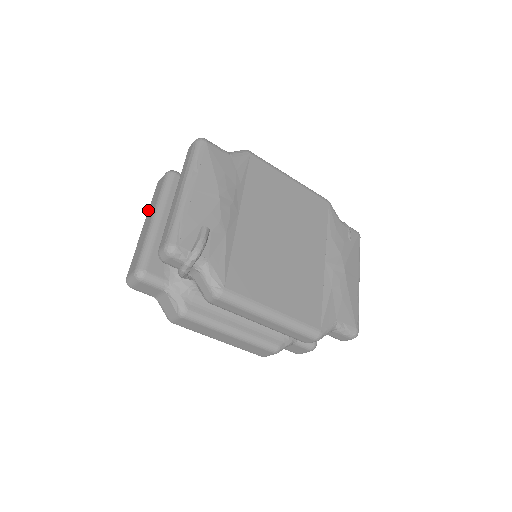
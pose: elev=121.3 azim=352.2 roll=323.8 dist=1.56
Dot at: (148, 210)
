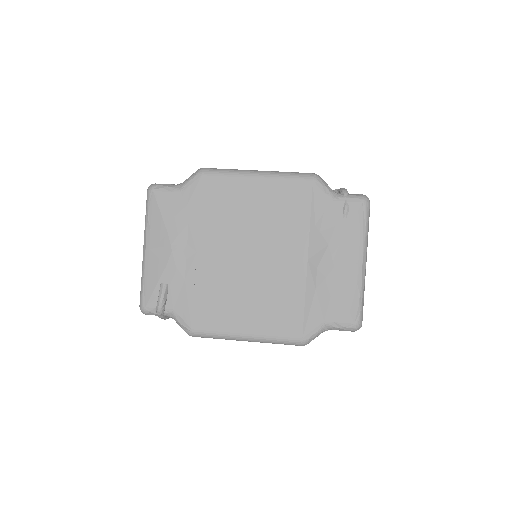
Dot at: occluded
